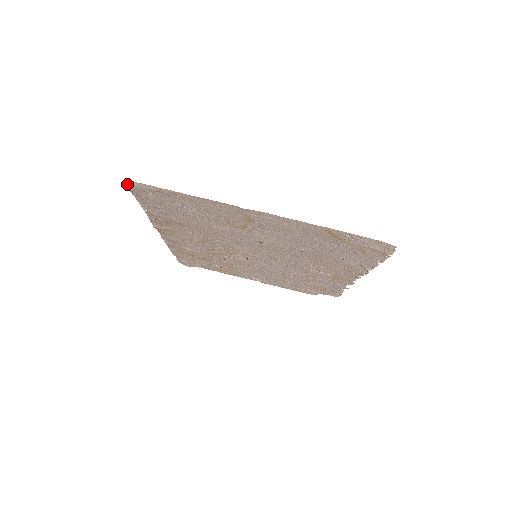
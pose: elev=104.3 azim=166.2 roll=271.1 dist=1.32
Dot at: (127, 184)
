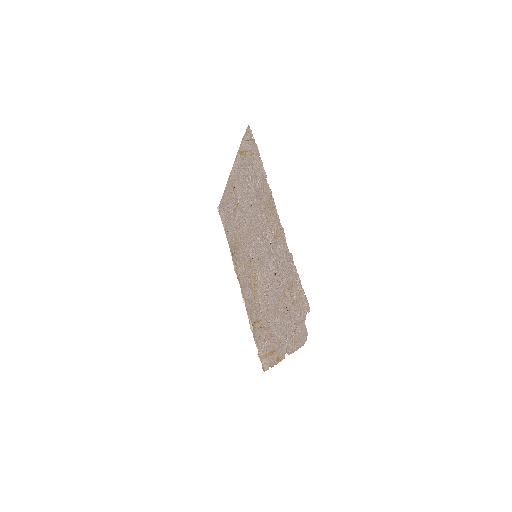
Dot at: (219, 210)
